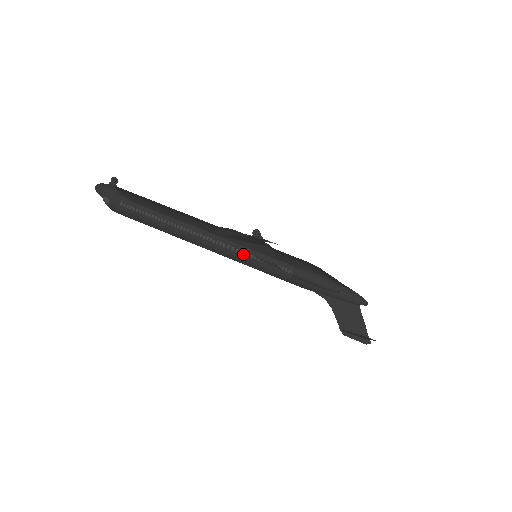
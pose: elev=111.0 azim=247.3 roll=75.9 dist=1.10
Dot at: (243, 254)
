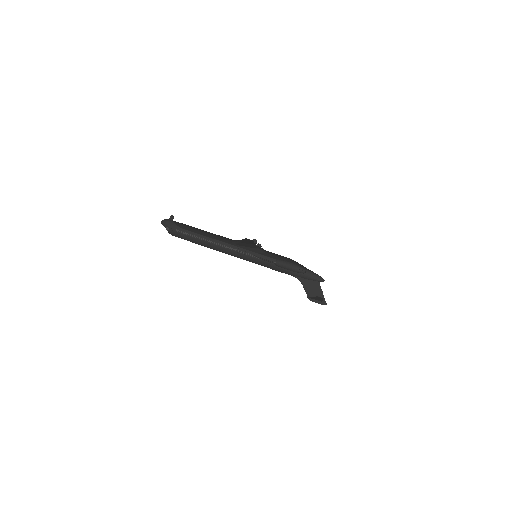
Dot at: (247, 255)
